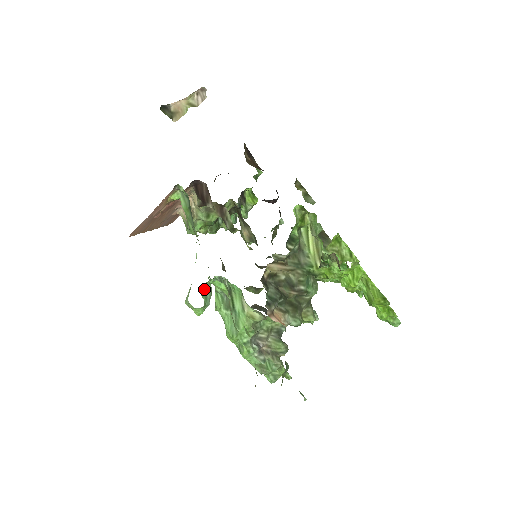
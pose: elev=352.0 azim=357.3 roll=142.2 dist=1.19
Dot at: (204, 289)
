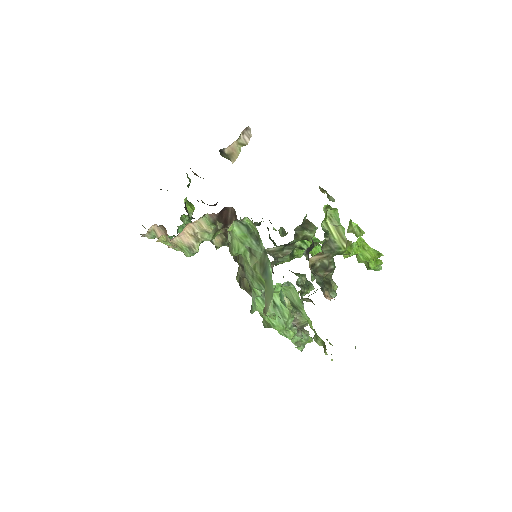
Dot at: (279, 296)
